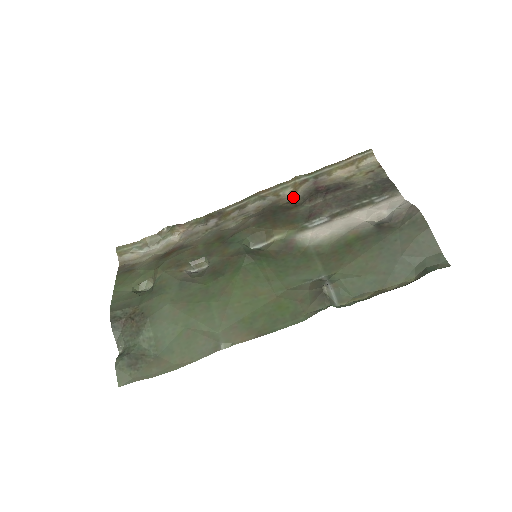
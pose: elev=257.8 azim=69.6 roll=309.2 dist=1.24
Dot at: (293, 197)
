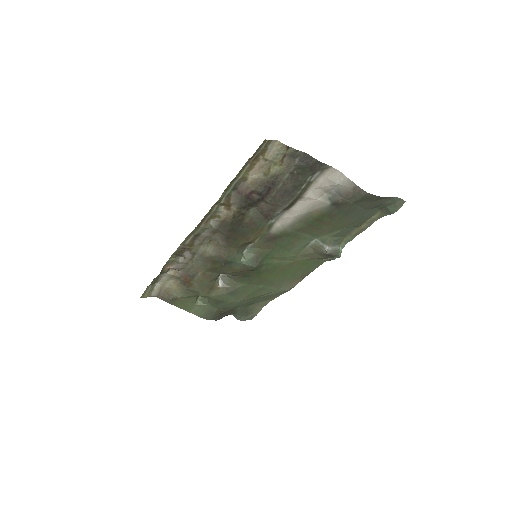
Dot at: (232, 211)
